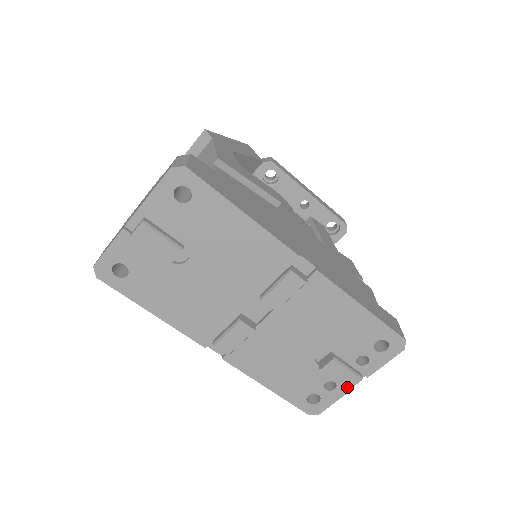
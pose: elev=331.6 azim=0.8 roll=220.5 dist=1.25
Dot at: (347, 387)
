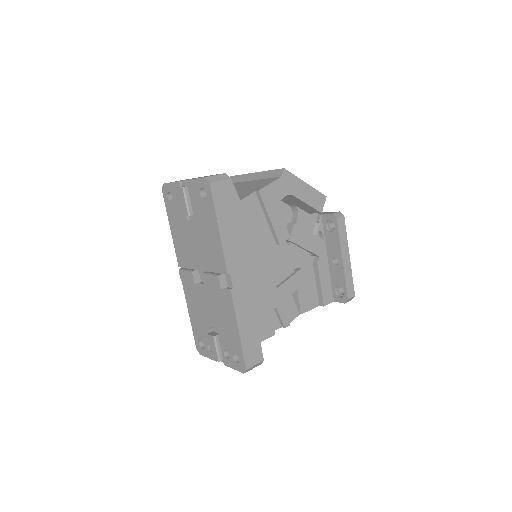
Dot at: (212, 357)
